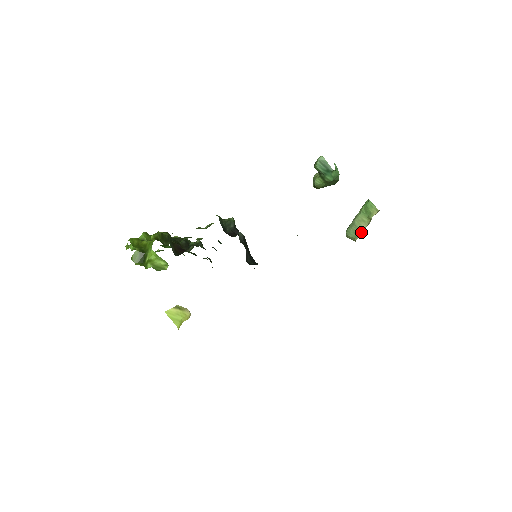
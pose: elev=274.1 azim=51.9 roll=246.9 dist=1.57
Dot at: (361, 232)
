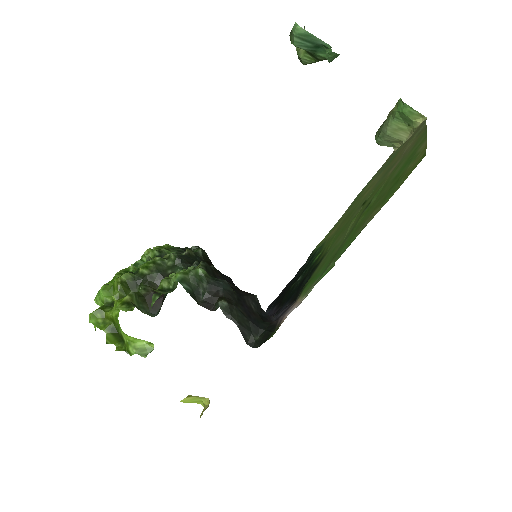
Dot at: (401, 143)
